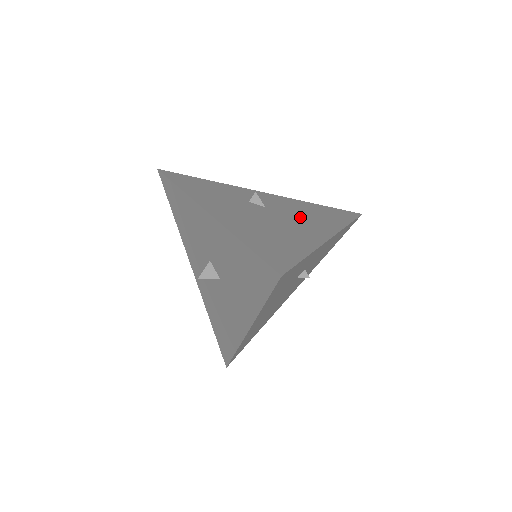
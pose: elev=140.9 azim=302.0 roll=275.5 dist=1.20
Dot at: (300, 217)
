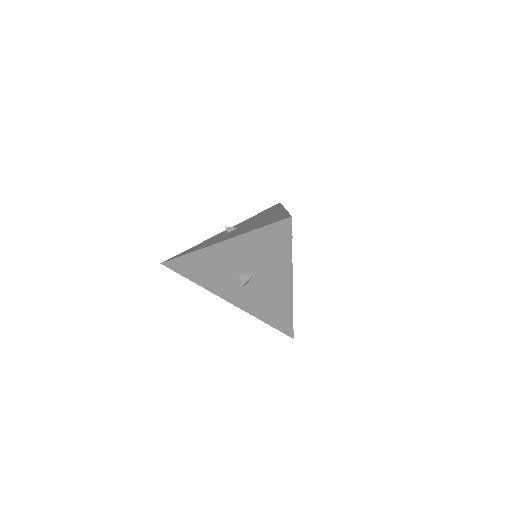
Dot at: occluded
